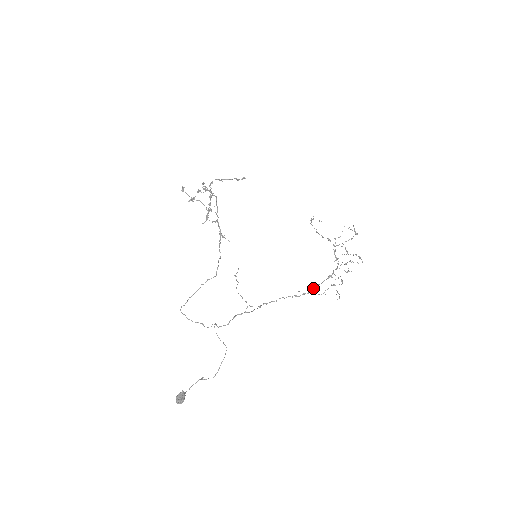
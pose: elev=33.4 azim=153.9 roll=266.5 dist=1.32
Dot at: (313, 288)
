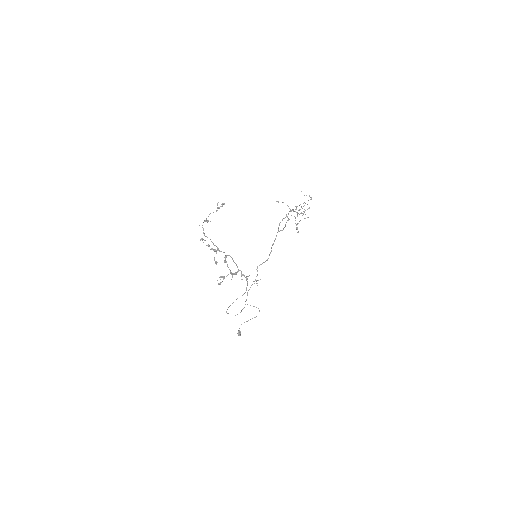
Dot at: (278, 230)
